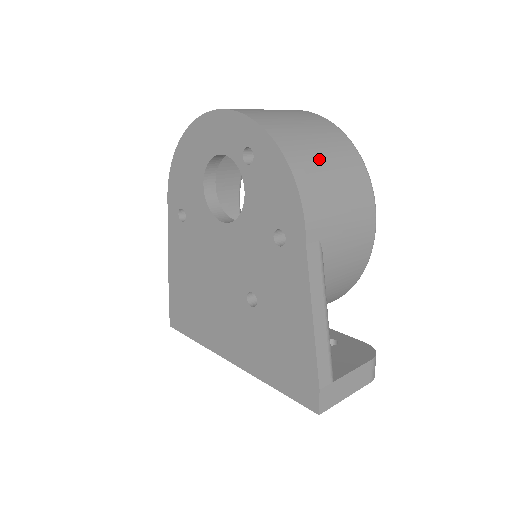
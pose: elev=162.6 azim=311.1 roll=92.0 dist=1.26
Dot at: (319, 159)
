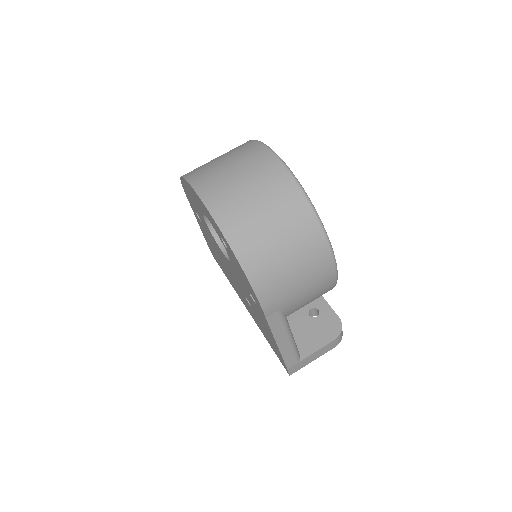
Dot at: (277, 257)
